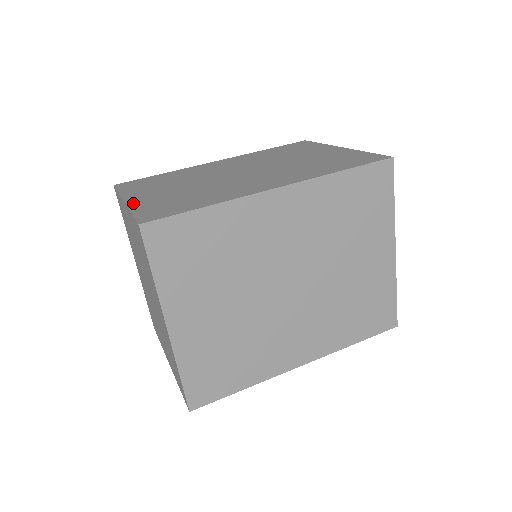
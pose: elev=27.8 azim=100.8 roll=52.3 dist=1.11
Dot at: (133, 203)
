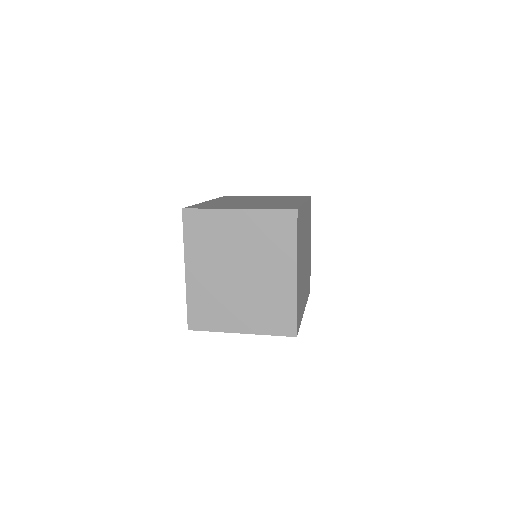
Dot at: (251, 208)
